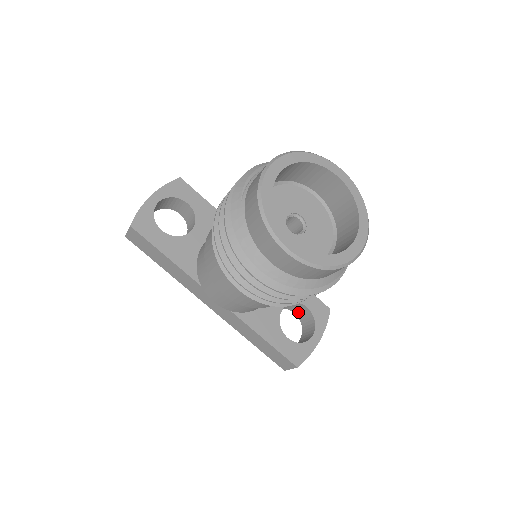
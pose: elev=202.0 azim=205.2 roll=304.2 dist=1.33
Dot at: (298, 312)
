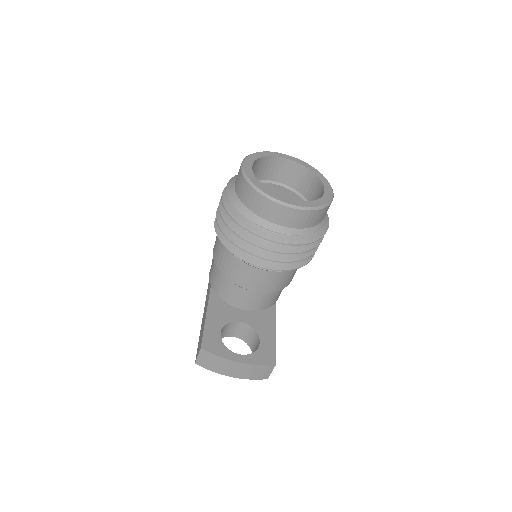
Dot at: occluded
